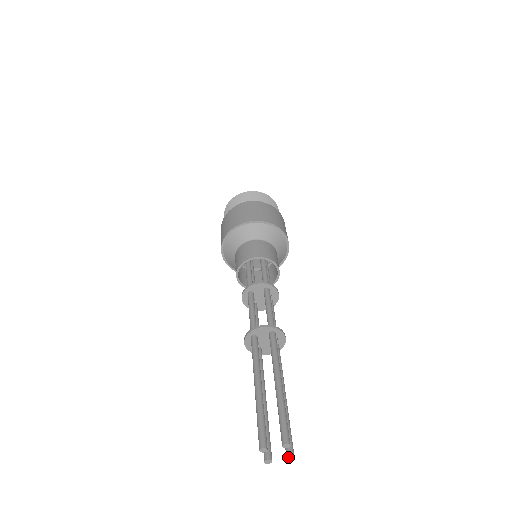
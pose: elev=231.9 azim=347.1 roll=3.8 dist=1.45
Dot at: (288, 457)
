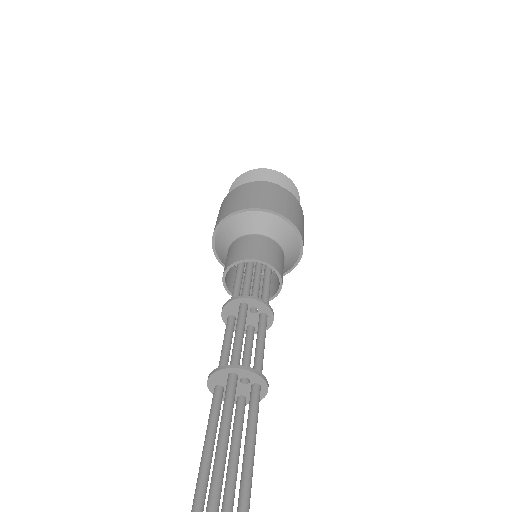
Dot at: out of frame
